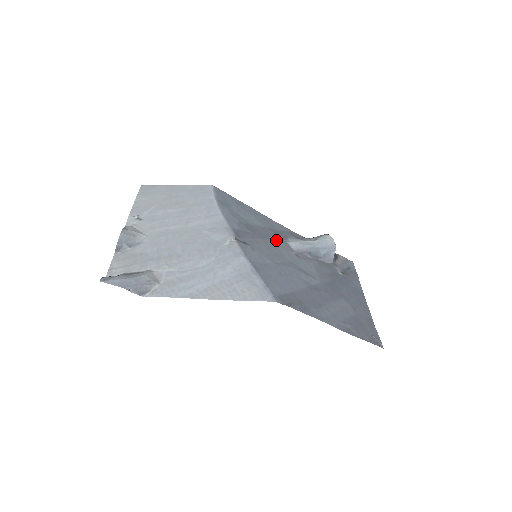
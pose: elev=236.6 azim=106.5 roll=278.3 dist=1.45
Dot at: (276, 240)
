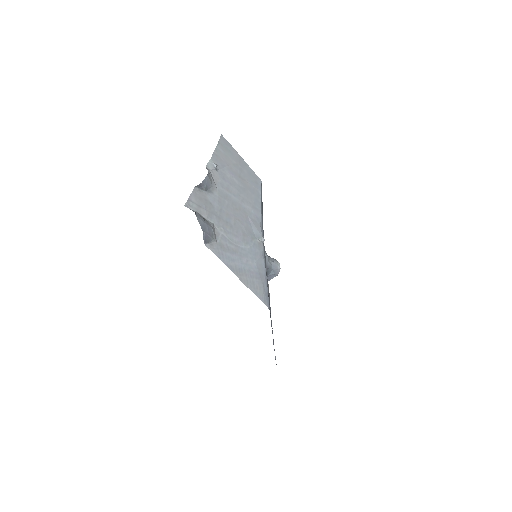
Dot at: occluded
